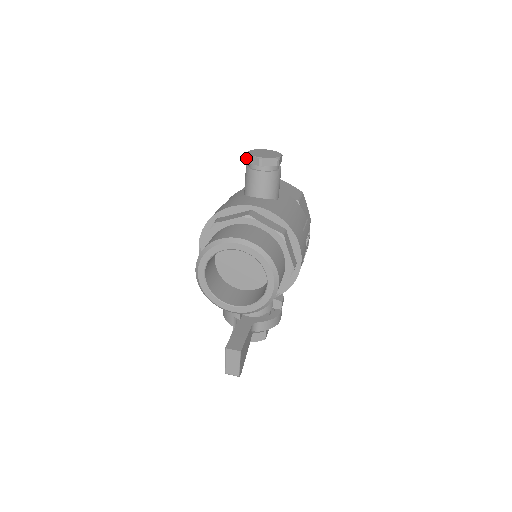
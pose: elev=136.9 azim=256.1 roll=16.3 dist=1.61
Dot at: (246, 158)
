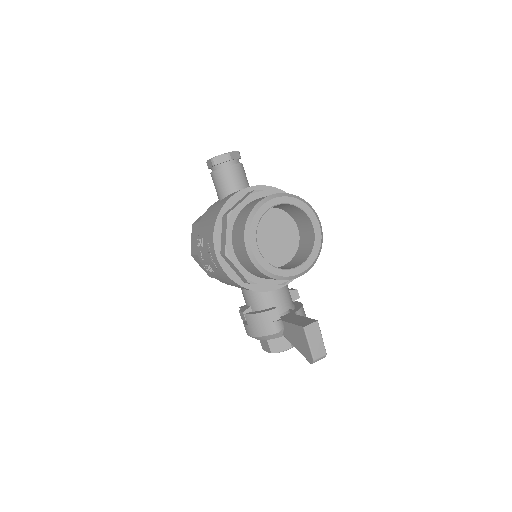
Dot at: (212, 162)
